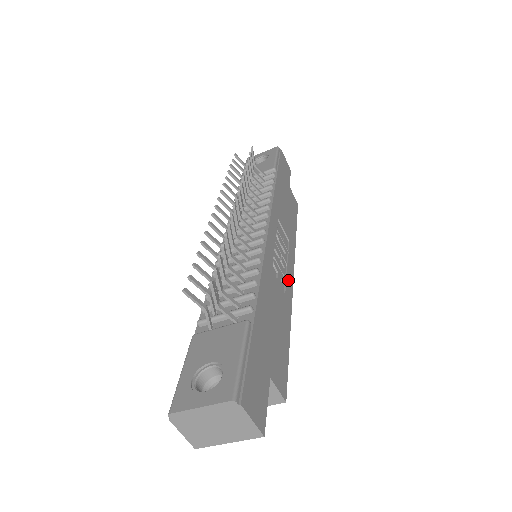
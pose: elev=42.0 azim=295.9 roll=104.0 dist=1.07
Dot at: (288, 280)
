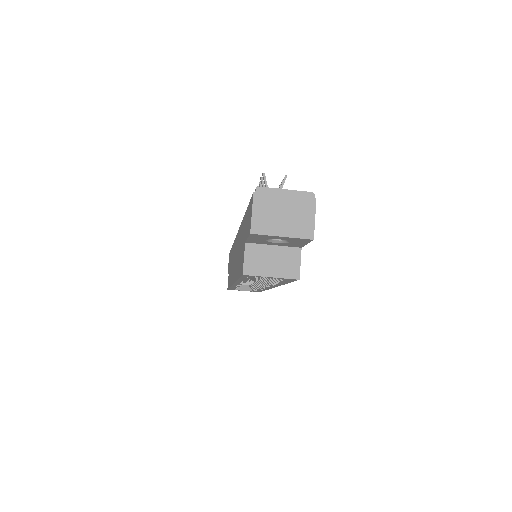
Dot at: occluded
